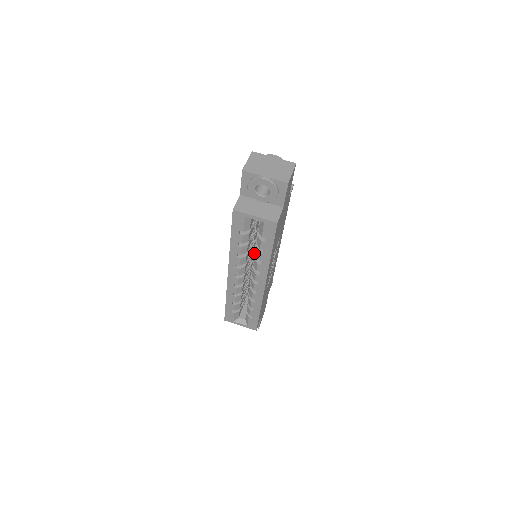
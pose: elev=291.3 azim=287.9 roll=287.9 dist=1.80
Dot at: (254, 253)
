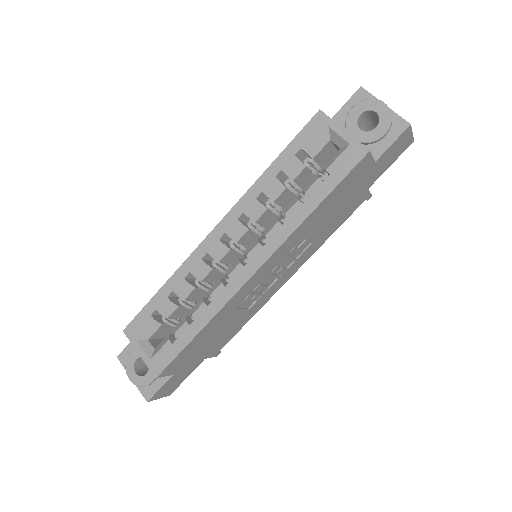
Dot at: occluded
